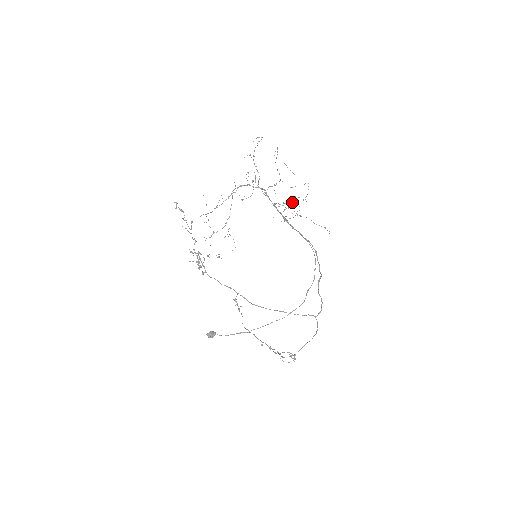
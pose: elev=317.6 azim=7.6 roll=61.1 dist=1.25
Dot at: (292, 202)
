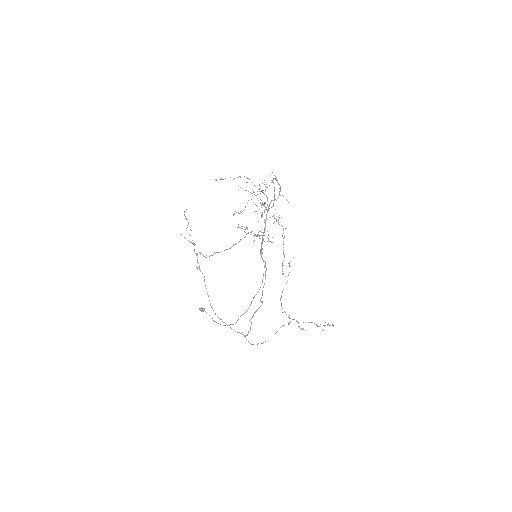
Dot at: occluded
